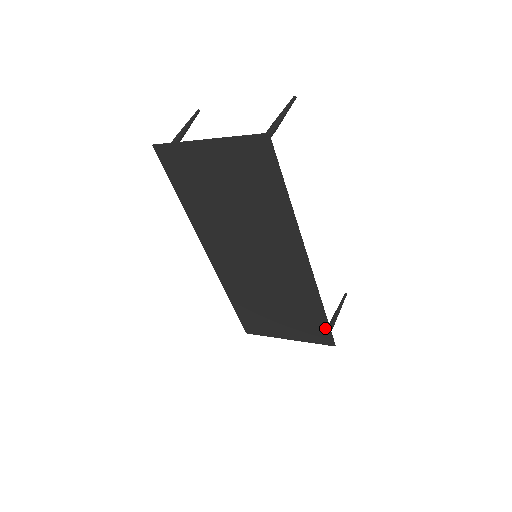
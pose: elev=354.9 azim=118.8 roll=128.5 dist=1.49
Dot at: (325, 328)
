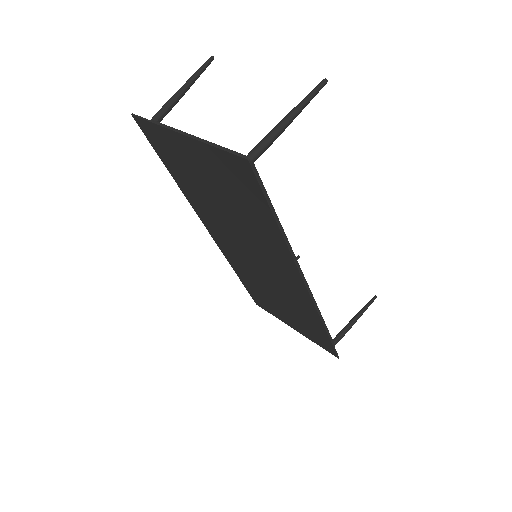
Dot at: (328, 342)
